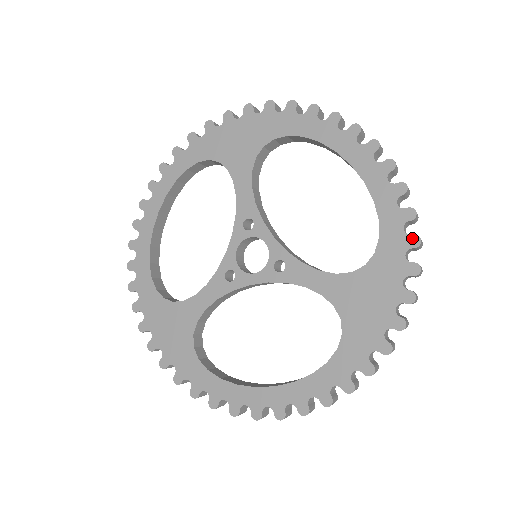
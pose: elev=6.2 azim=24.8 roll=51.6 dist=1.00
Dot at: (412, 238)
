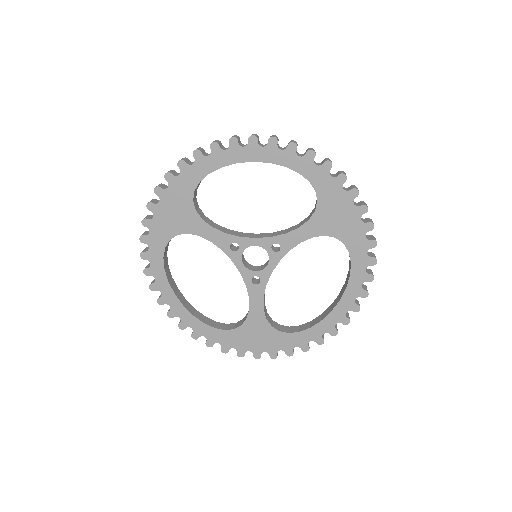
Dot at: (325, 165)
